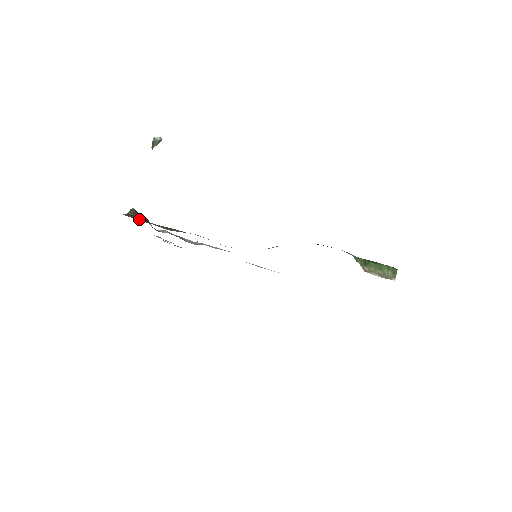
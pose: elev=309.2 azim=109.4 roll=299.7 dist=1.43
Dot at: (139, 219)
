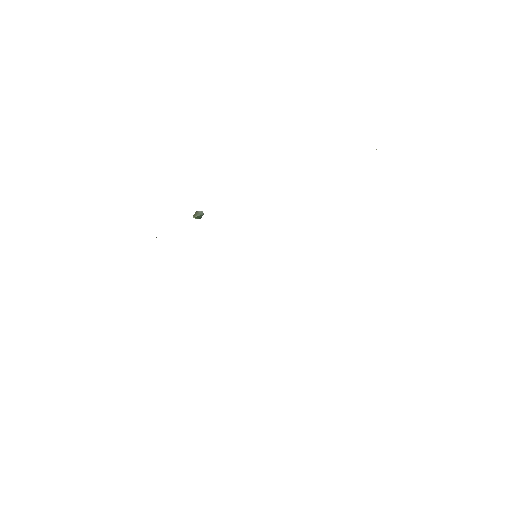
Dot at: occluded
